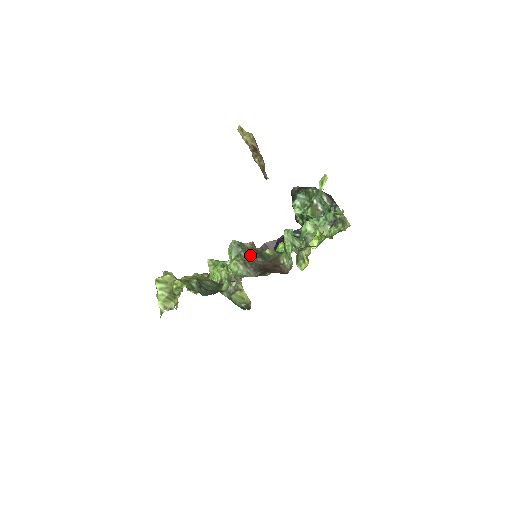
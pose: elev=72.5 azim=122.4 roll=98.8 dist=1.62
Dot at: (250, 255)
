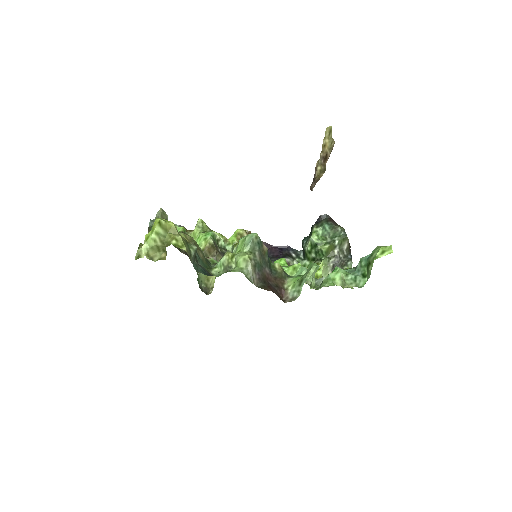
Dot at: (262, 260)
